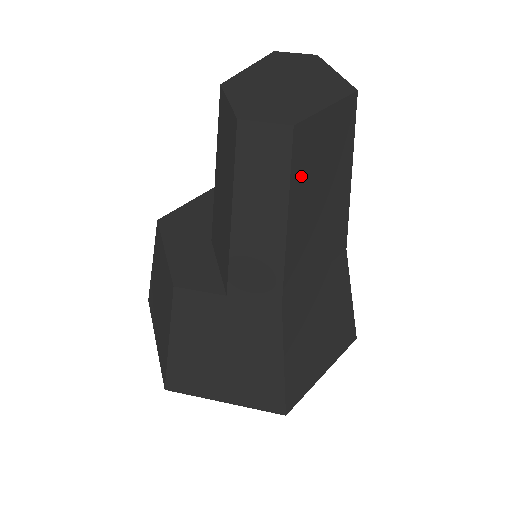
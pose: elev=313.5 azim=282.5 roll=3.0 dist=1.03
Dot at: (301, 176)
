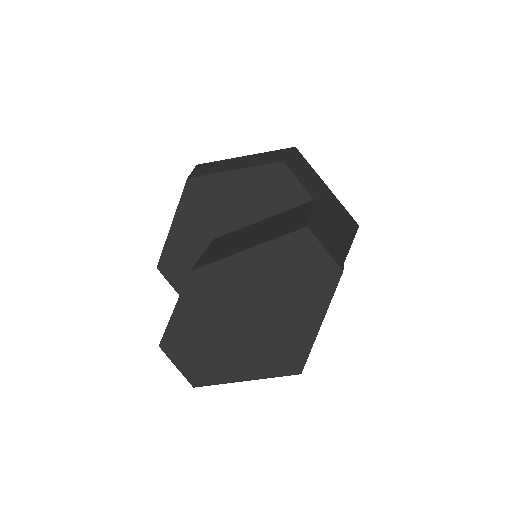
Dot at: occluded
